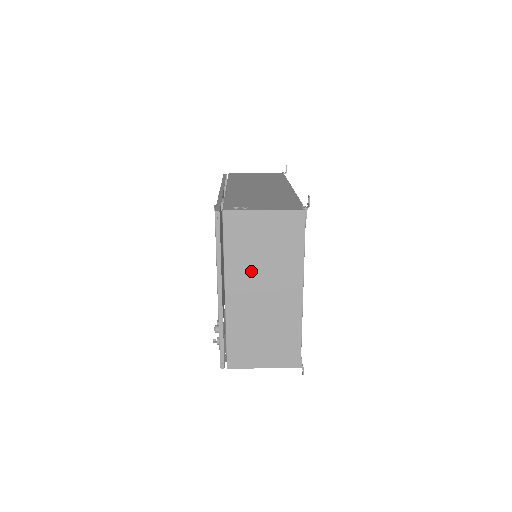
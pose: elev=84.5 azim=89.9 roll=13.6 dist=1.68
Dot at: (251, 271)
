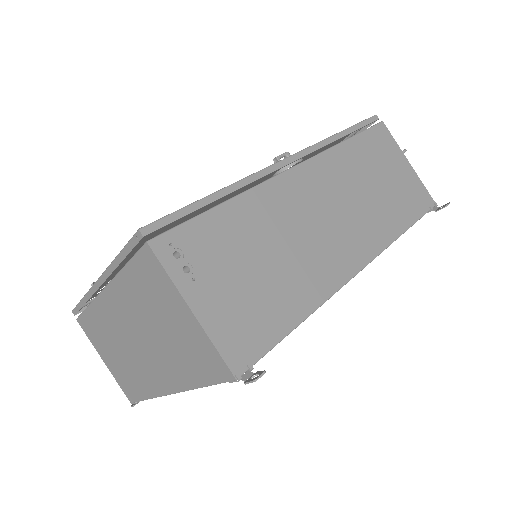
Dot at: (138, 316)
